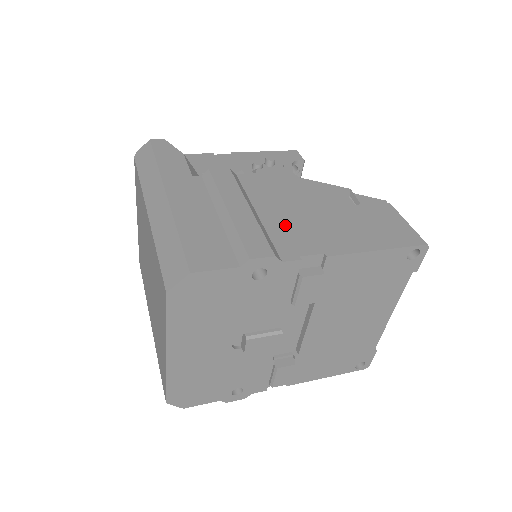
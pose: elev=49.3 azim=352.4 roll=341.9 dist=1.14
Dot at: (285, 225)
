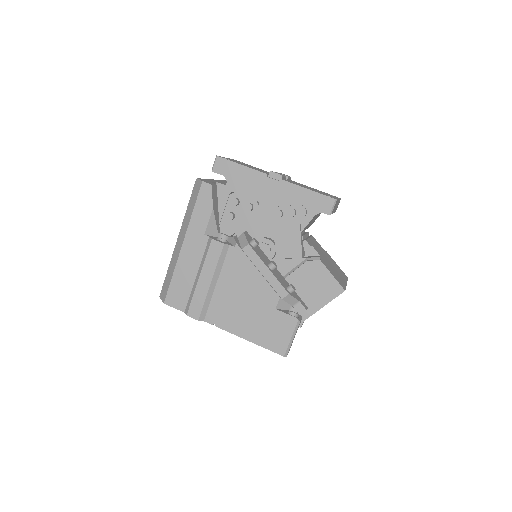
Dot at: (223, 301)
